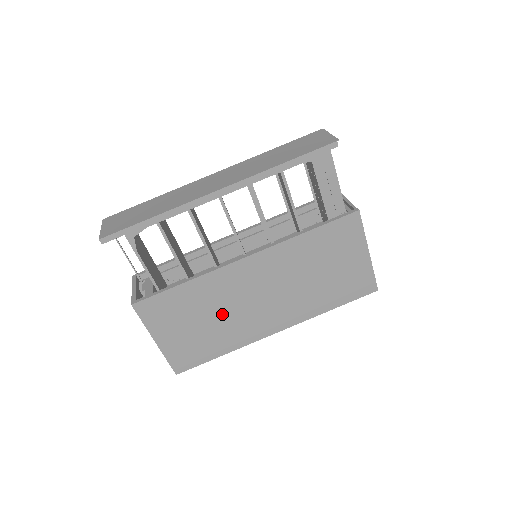
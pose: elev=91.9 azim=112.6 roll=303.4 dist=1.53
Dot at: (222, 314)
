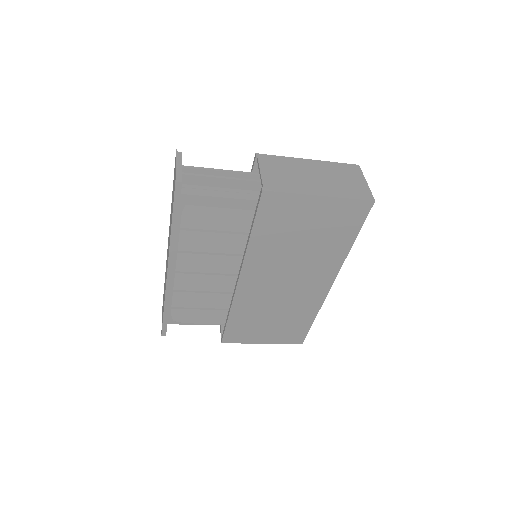
Dot at: (277, 308)
